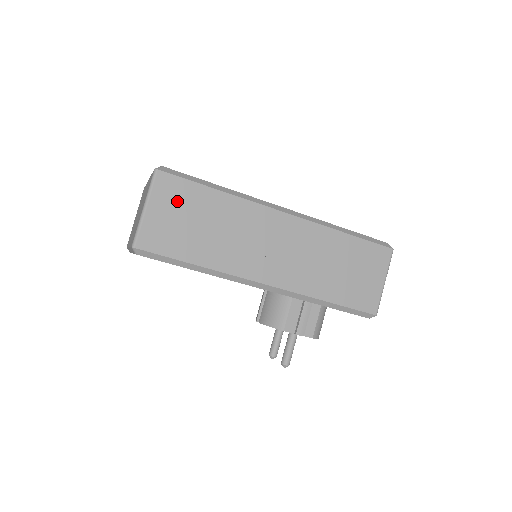
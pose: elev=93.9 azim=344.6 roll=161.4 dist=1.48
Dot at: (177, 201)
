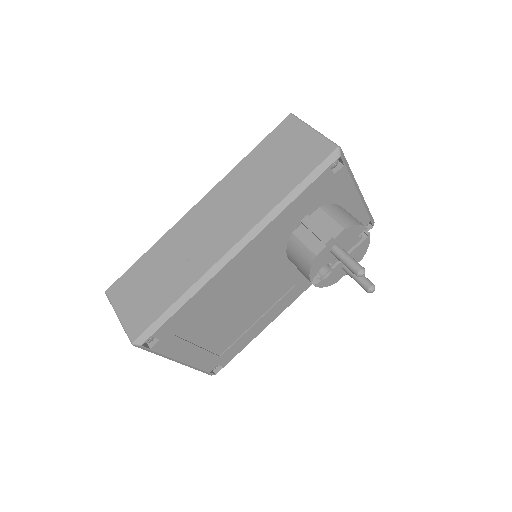
Dot at: (131, 288)
